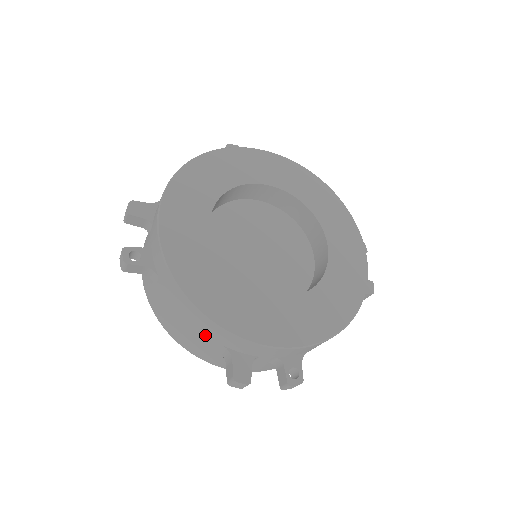
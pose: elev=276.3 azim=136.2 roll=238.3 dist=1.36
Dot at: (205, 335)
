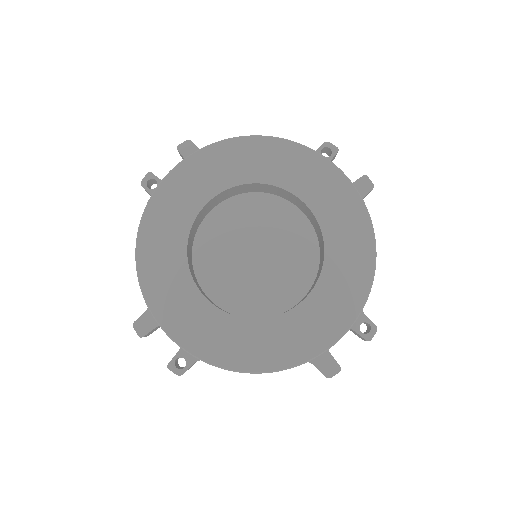
Dot at: occluded
